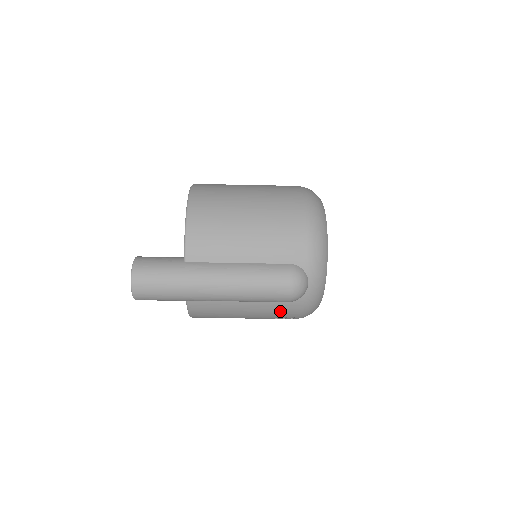
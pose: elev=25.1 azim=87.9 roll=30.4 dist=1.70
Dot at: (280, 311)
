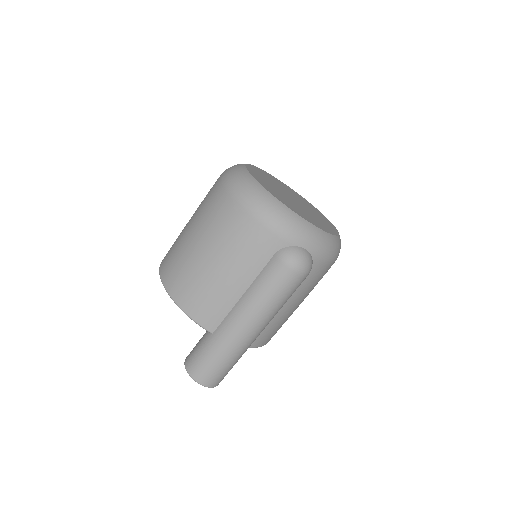
Dot at: (314, 280)
